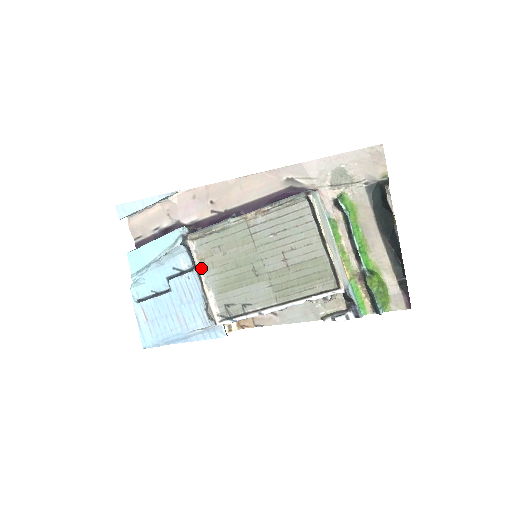
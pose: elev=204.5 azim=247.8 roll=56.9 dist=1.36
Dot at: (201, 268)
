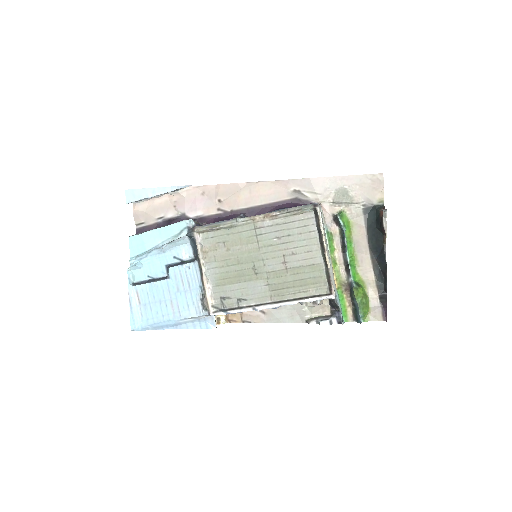
Dot at: (203, 260)
